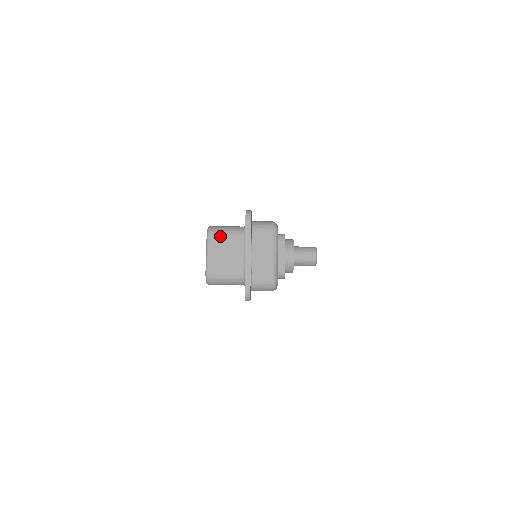
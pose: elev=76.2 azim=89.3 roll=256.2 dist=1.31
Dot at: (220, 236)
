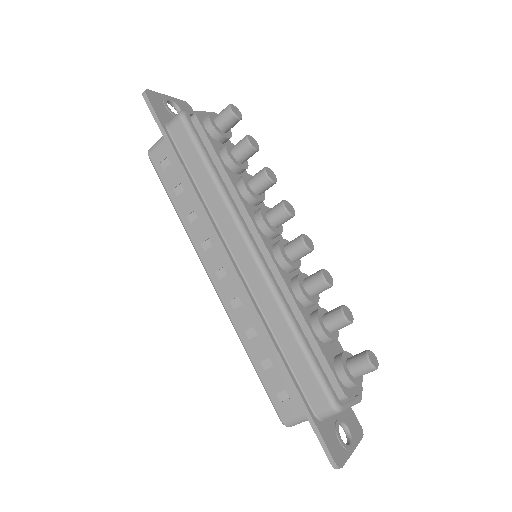
Dot at: occluded
